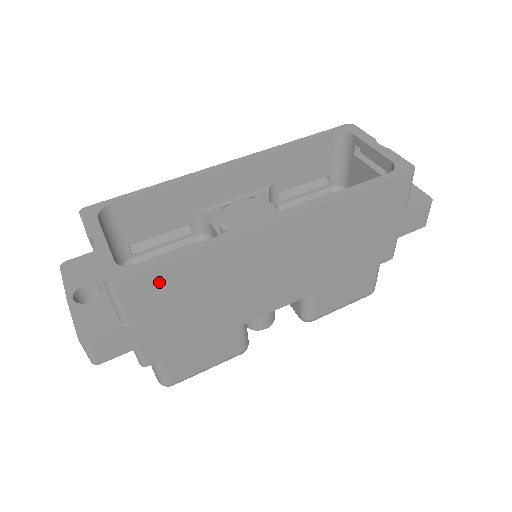
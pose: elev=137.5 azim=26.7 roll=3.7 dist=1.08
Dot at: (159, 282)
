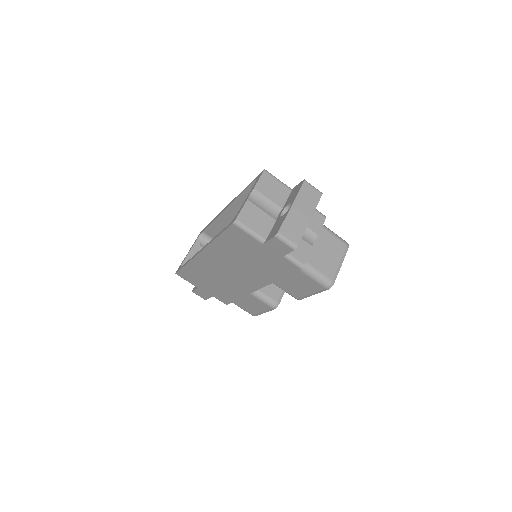
Dot at: (188, 274)
